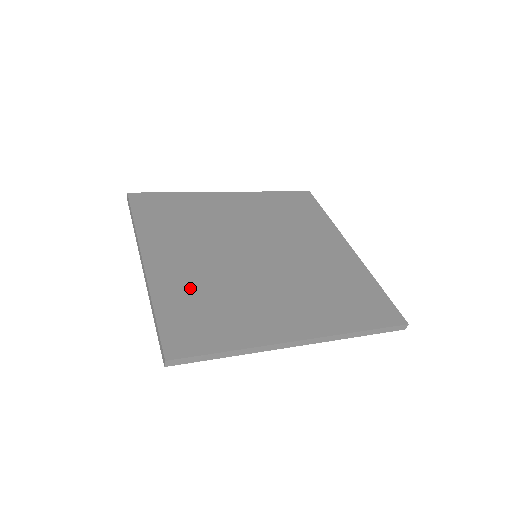
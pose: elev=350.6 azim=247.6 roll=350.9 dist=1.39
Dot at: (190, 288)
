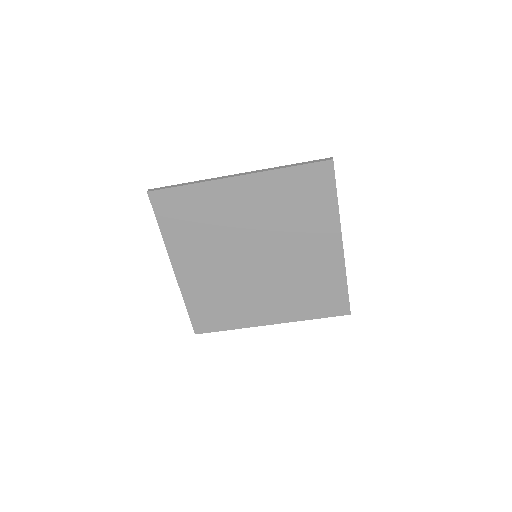
Dot at: occluded
